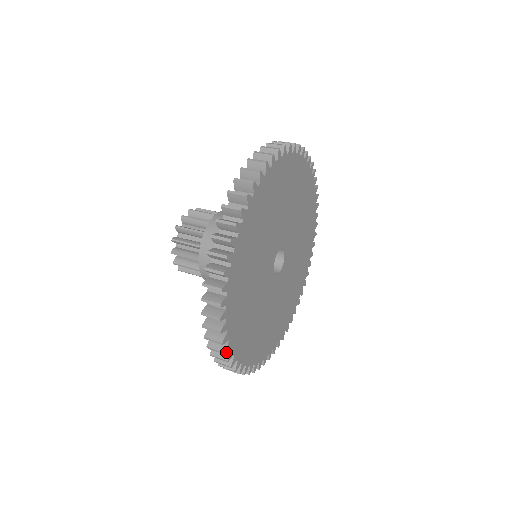
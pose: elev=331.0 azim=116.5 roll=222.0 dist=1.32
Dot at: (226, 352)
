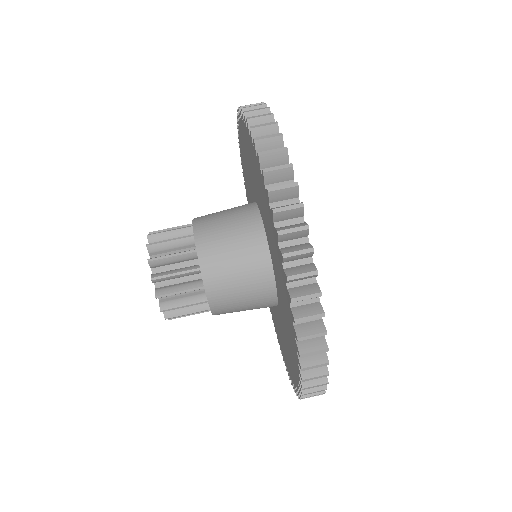
Dot at: occluded
